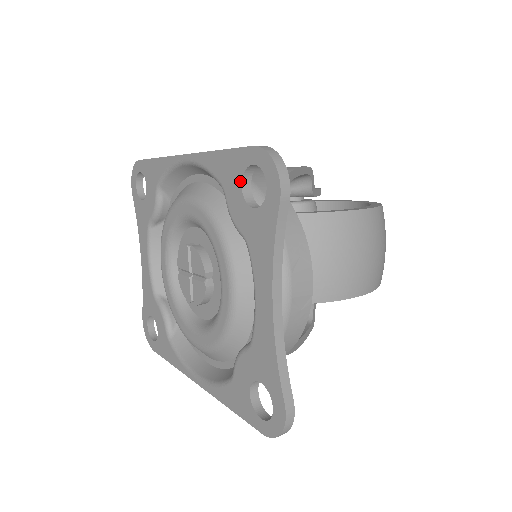
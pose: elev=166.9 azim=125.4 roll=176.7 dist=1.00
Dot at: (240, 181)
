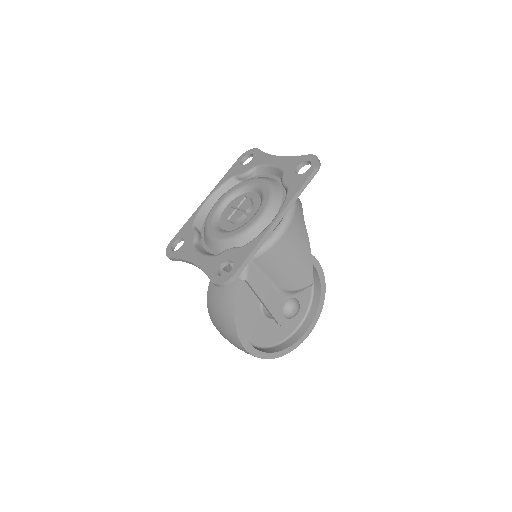
Dot at: (240, 165)
